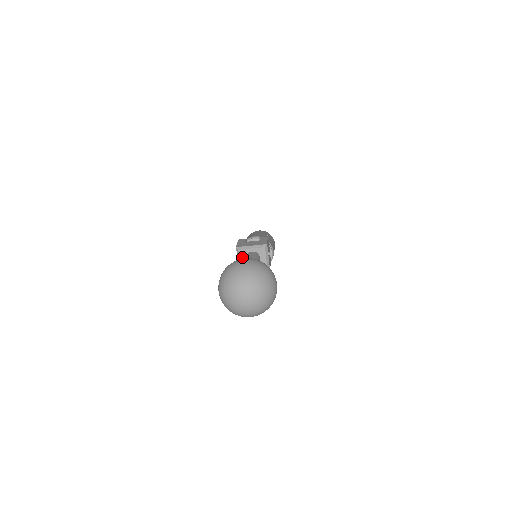
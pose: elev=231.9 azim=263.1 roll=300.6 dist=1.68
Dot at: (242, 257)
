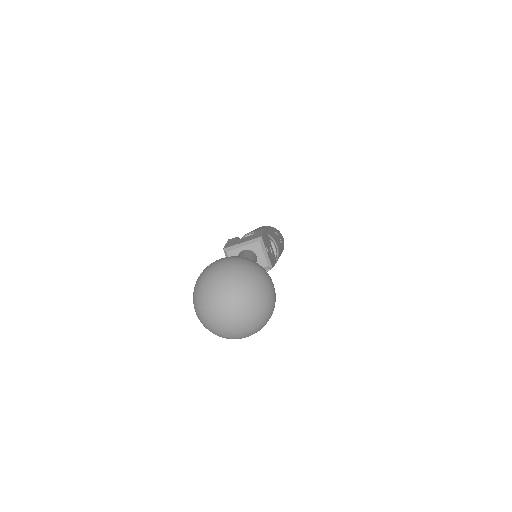
Dot at: occluded
